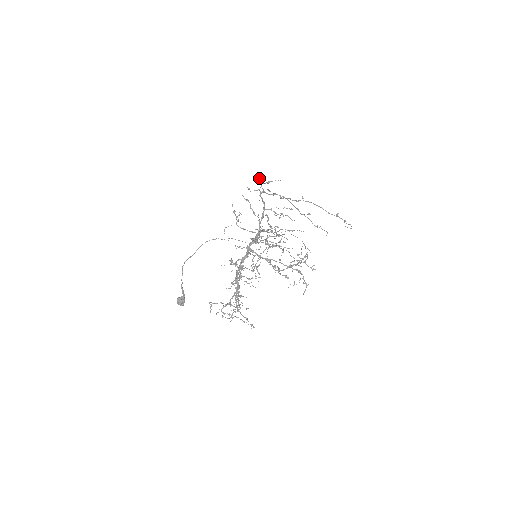
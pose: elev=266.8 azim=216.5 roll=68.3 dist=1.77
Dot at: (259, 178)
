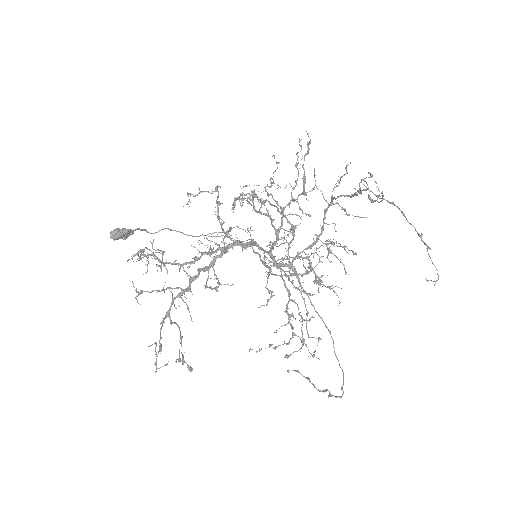
Dot at: occluded
